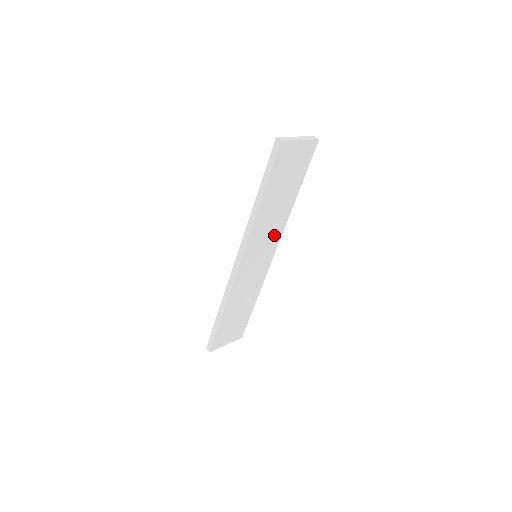
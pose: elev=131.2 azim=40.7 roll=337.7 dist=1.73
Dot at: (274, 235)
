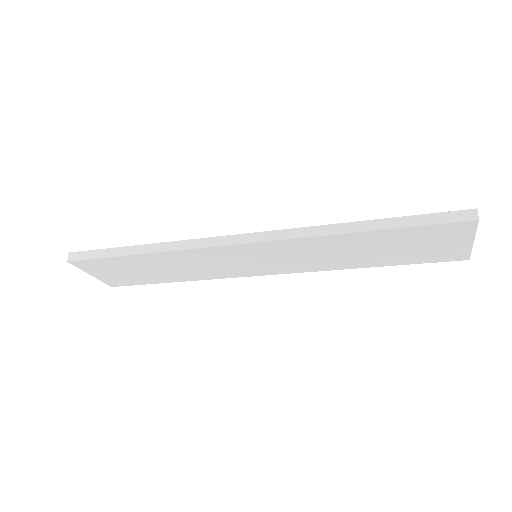
Dot at: (299, 264)
